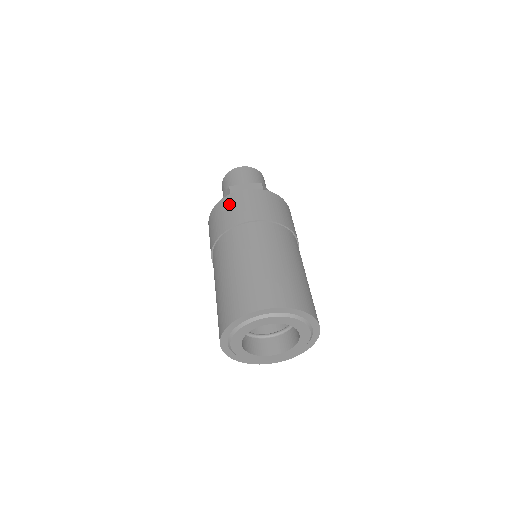
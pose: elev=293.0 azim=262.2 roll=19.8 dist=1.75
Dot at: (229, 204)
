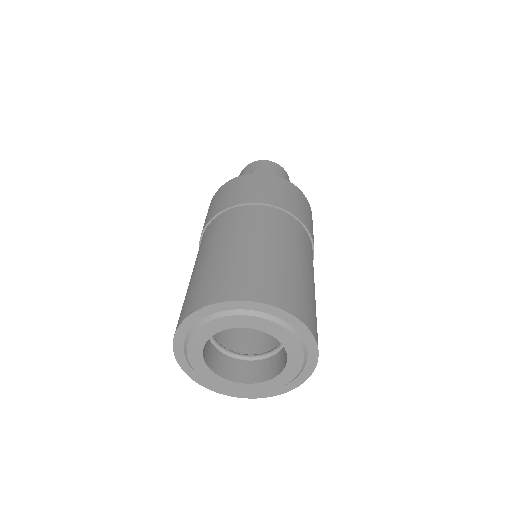
Dot at: (251, 181)
